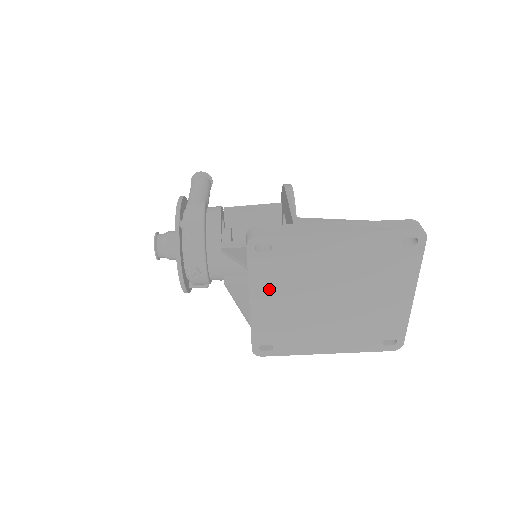
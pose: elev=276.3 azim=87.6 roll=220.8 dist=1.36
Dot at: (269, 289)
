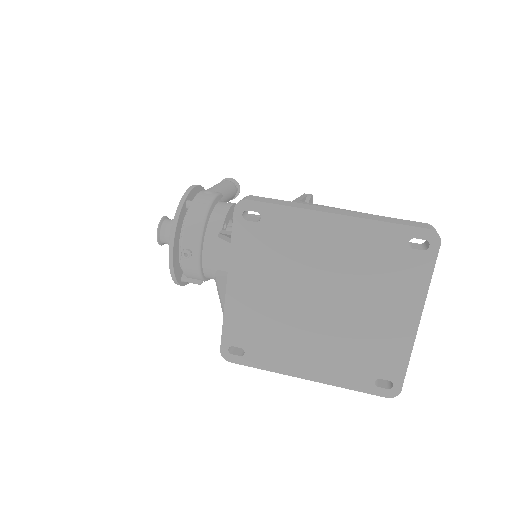
Dot at: (250, 271)
